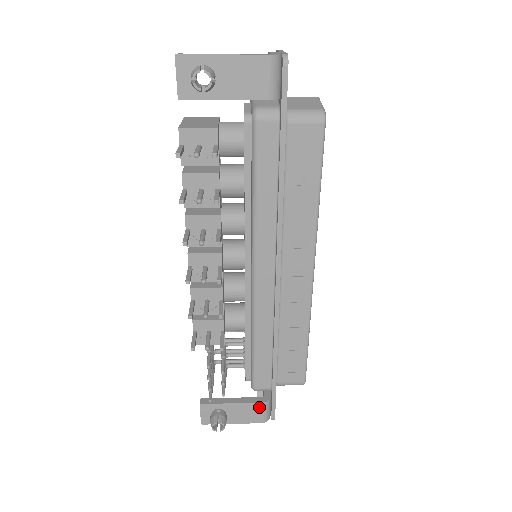
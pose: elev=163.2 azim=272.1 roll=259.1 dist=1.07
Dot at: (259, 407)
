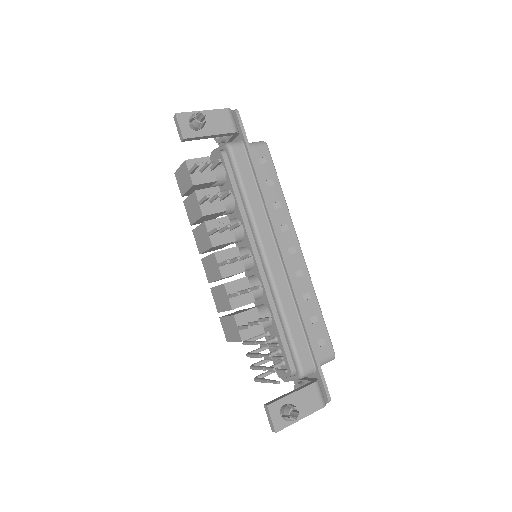
Dot at: (314, 389)
